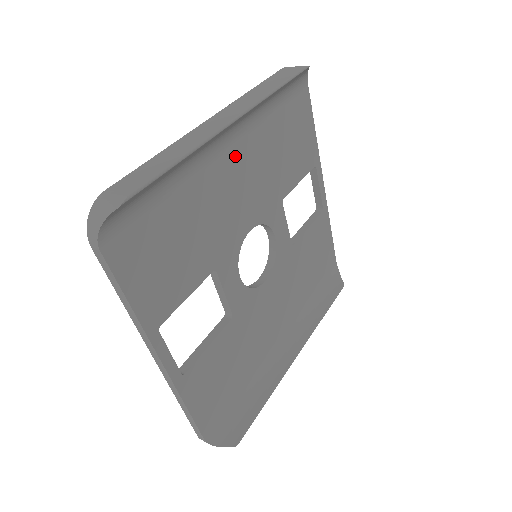
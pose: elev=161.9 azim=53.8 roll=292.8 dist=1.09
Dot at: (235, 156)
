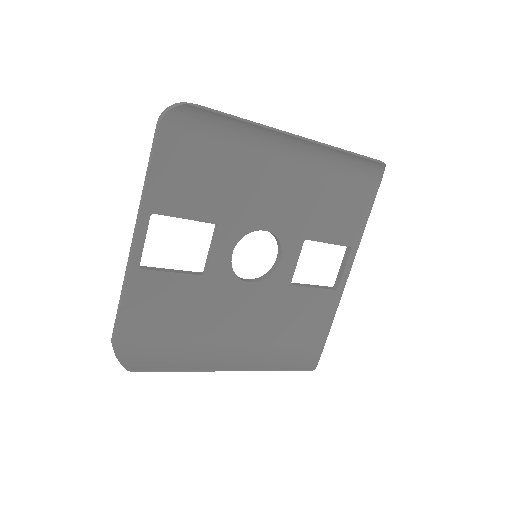
Dot at: (288, 169)
